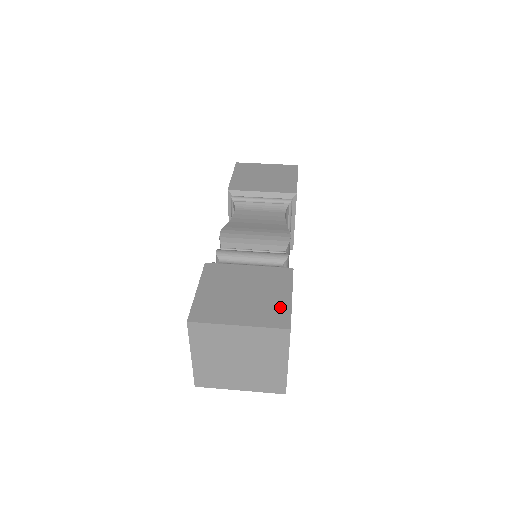
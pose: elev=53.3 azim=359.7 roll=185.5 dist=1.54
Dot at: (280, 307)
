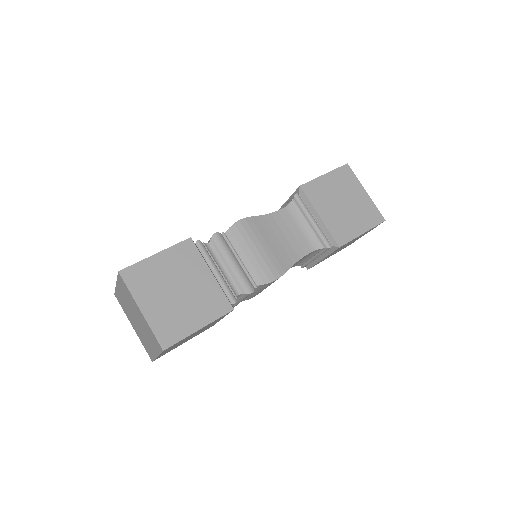
Dot at: (181, 328)
